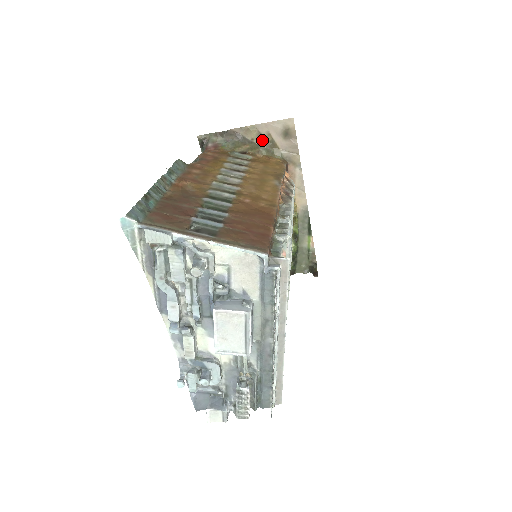
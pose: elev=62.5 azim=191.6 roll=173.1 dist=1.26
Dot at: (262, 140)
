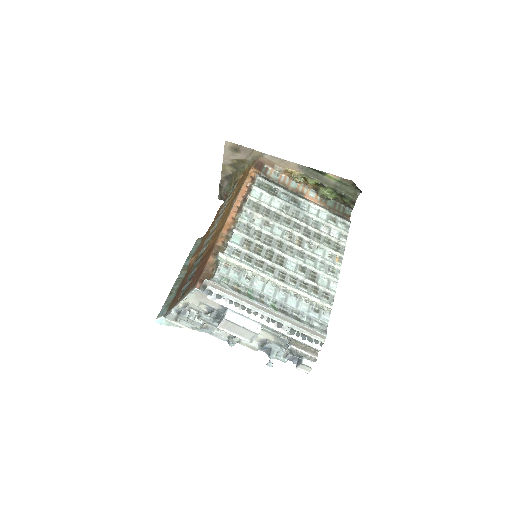
Dot at: (235, 166)
